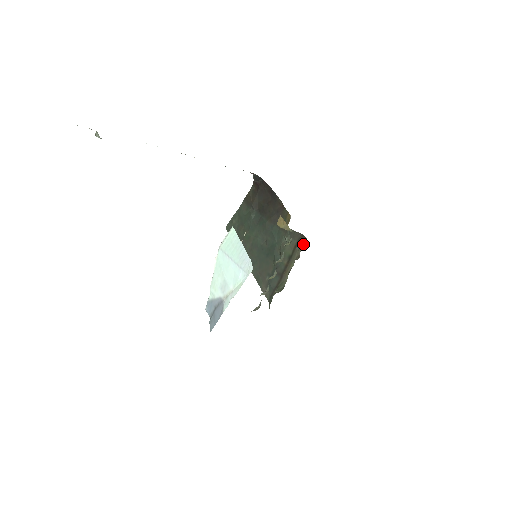
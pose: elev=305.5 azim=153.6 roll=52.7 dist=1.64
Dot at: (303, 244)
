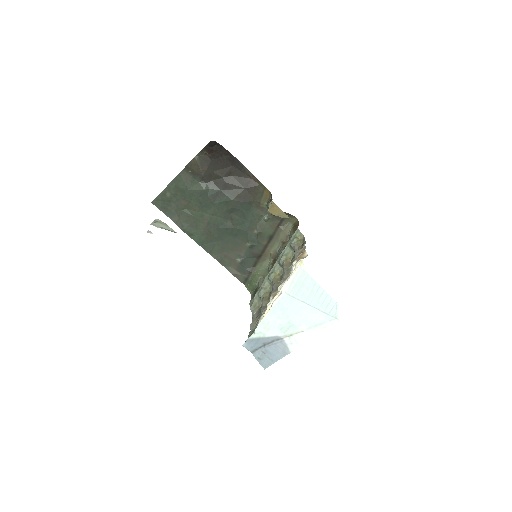
Dot at: (290, 223)
